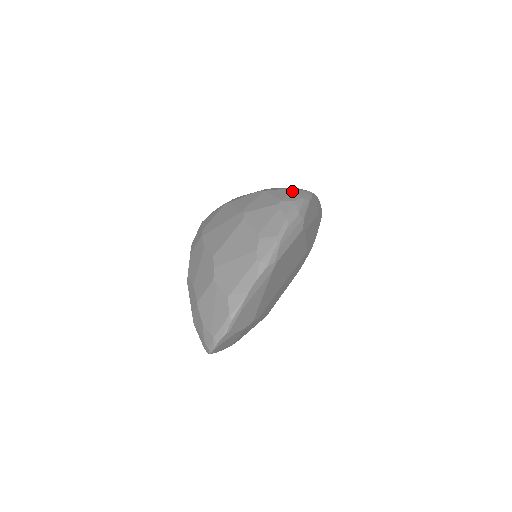
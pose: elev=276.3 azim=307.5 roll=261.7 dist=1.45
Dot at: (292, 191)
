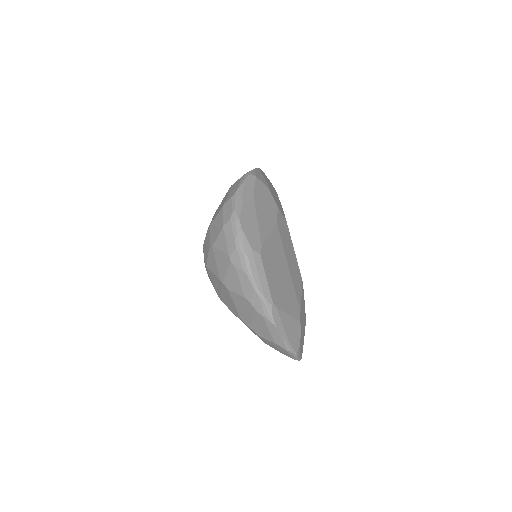
Dot at: (225, 234)
